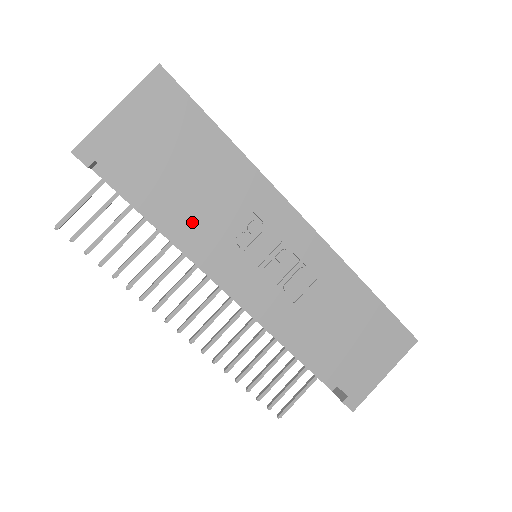
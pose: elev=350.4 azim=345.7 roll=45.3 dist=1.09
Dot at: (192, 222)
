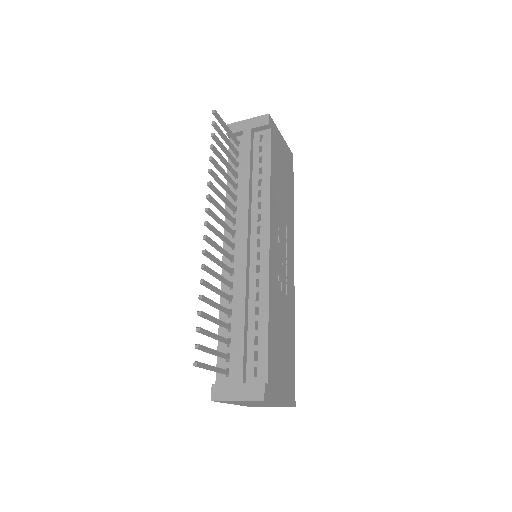
Dot at: (275, 194)
